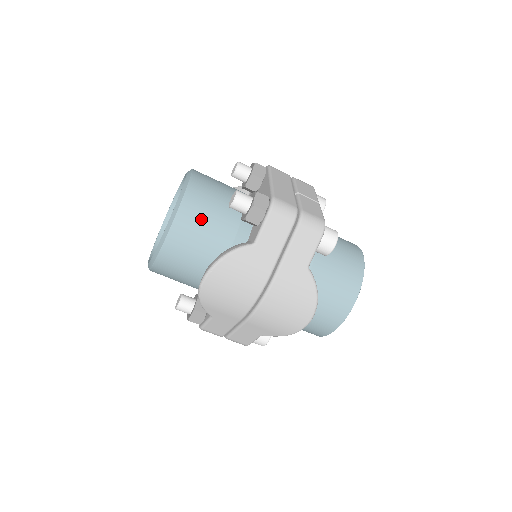
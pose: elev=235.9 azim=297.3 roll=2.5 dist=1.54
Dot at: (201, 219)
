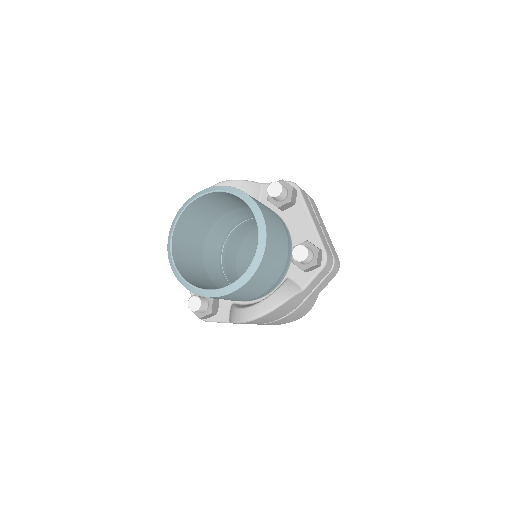
Dot at: (269, 267)
